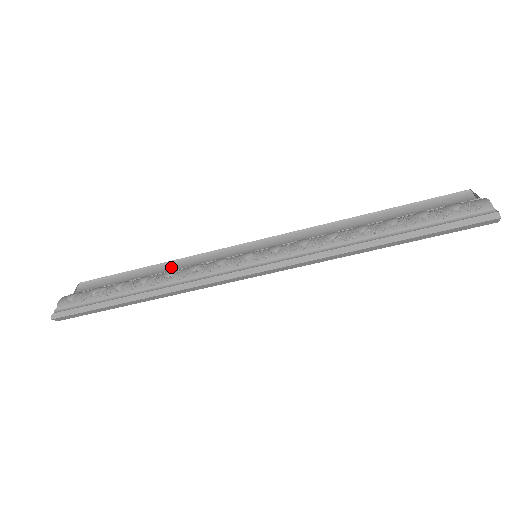
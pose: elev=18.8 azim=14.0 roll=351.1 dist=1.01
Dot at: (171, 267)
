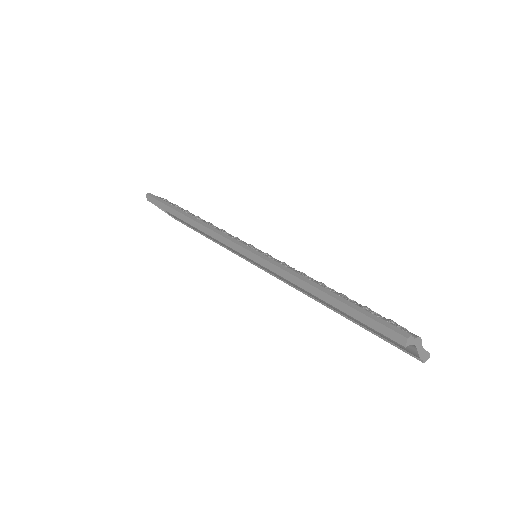
Dot at: occluded
